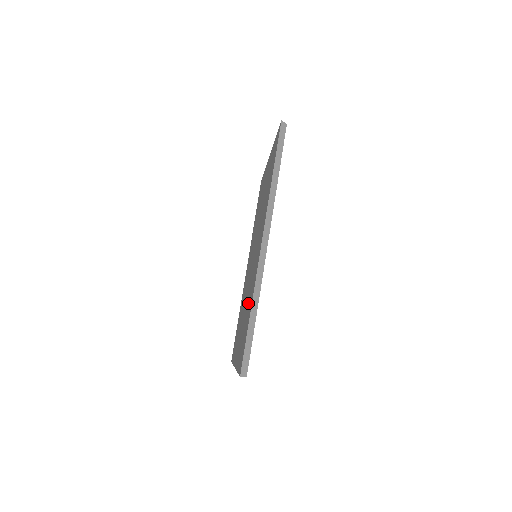
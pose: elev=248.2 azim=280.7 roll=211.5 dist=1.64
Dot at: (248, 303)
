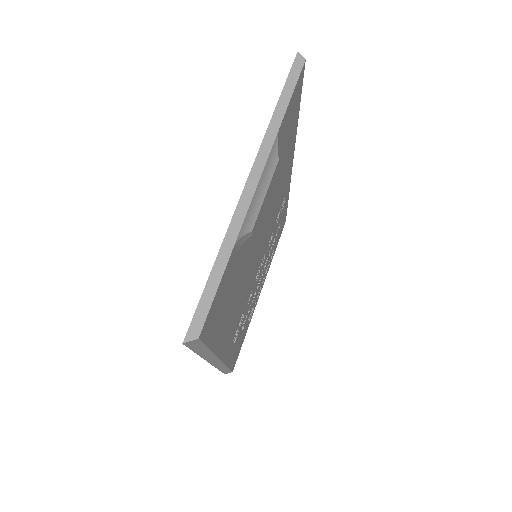
Dot at: occluded
